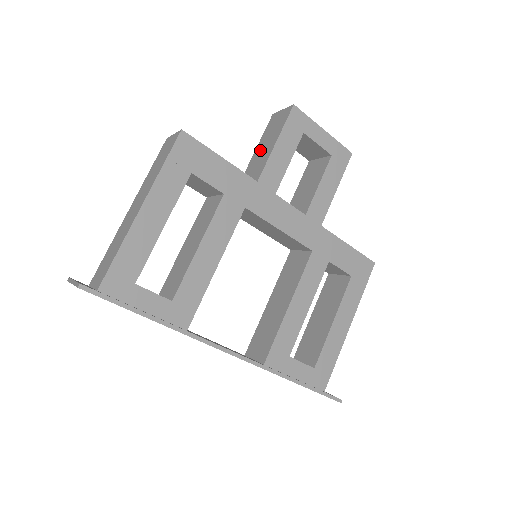
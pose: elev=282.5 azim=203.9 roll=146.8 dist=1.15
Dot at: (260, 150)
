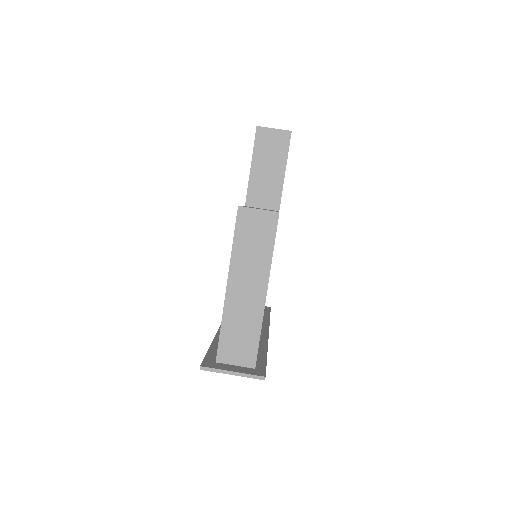
Dot at: (261, 172)
